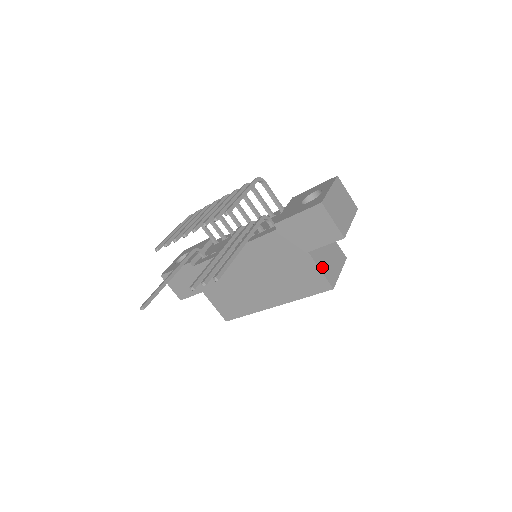
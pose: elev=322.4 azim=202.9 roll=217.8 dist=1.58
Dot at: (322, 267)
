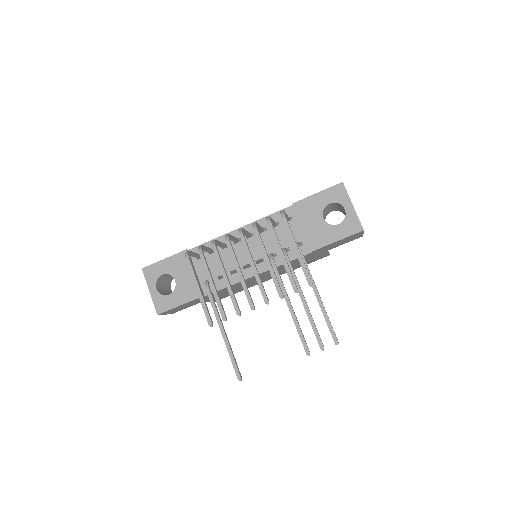
Dot at: occluded
